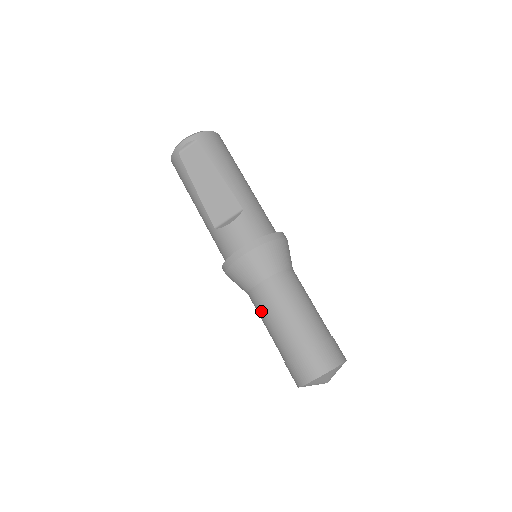
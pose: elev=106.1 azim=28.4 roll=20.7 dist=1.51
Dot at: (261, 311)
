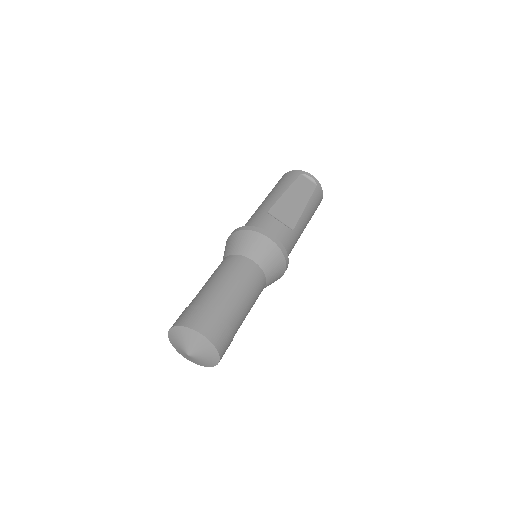
Dot at: (225, 269)
